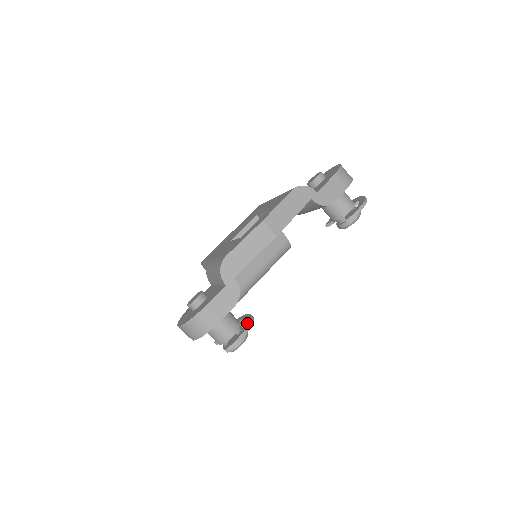
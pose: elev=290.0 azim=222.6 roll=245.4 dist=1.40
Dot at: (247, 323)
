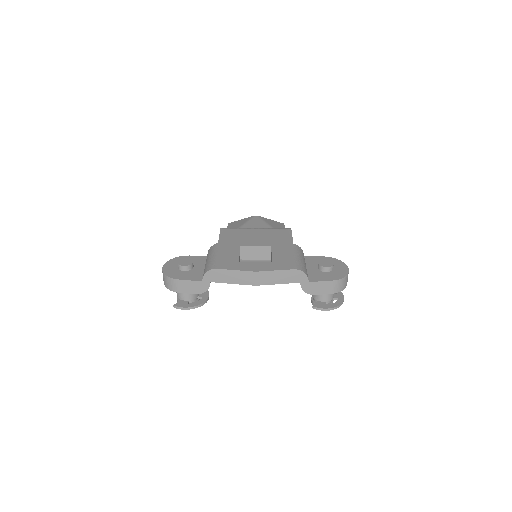
Dot at: (199, 303)
